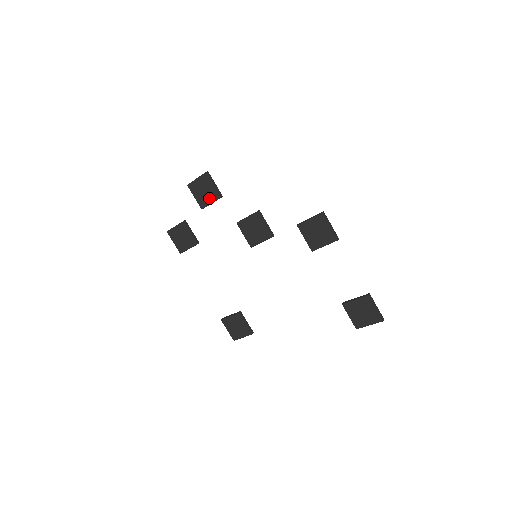
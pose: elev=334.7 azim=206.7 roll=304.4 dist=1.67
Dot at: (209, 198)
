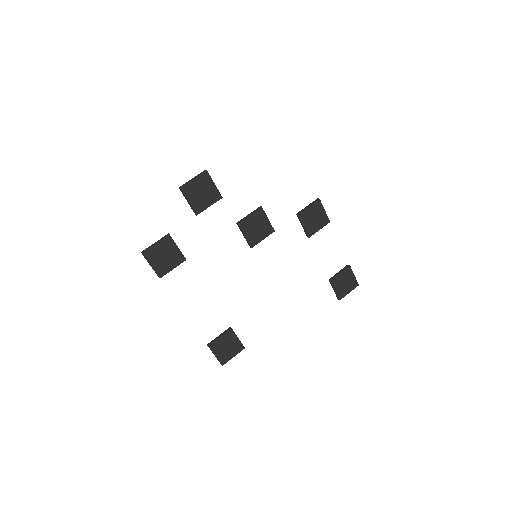
Dot at: (208, 200)
